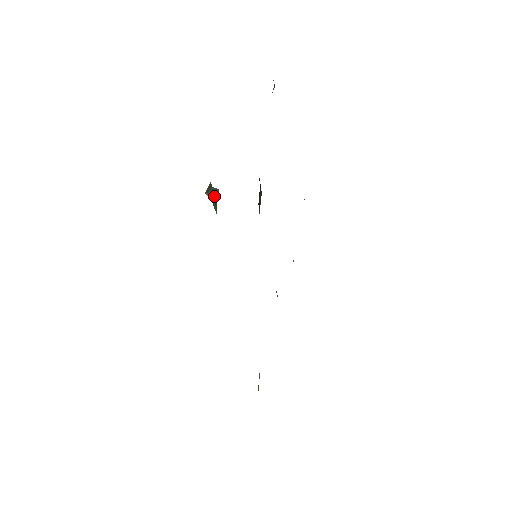
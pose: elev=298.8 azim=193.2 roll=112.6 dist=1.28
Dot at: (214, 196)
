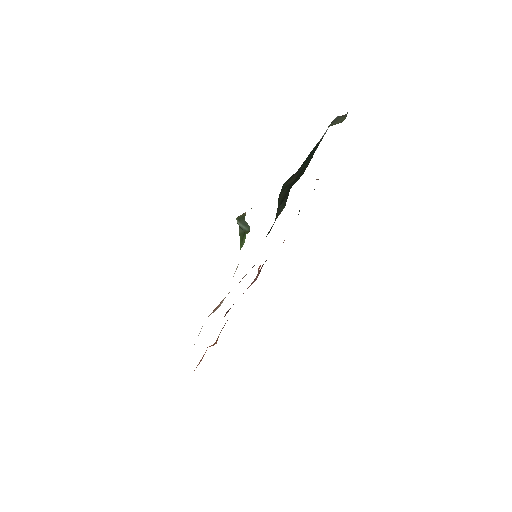
Dot at: (244, 229)
